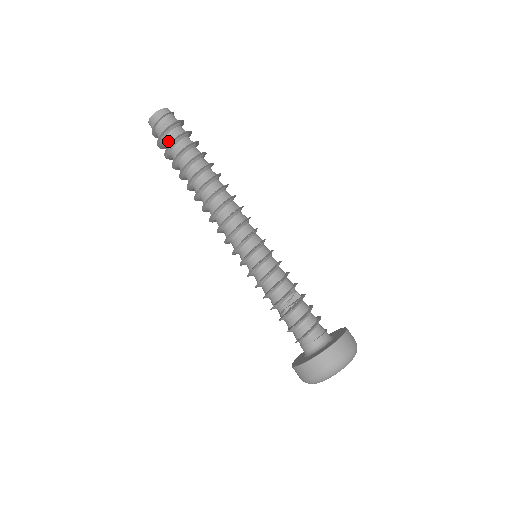
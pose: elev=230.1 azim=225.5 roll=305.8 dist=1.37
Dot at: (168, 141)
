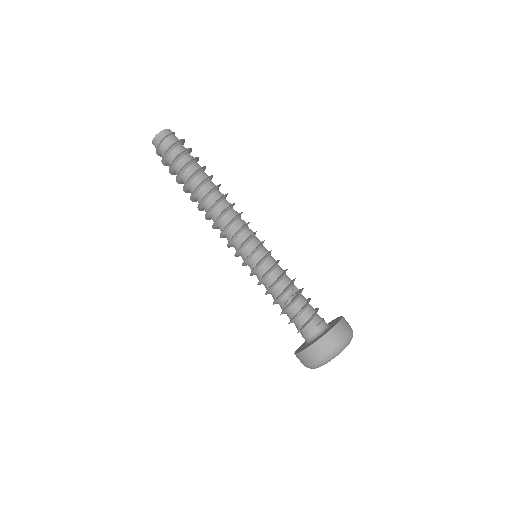
Dot at: (174, 154)
